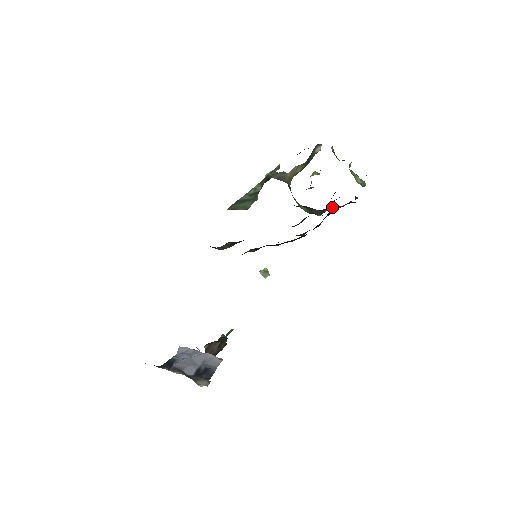
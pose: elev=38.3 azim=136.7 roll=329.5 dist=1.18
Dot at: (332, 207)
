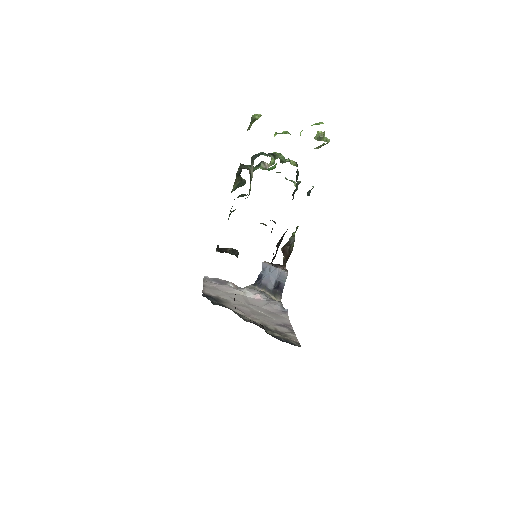
Dot at: (278, 243)
